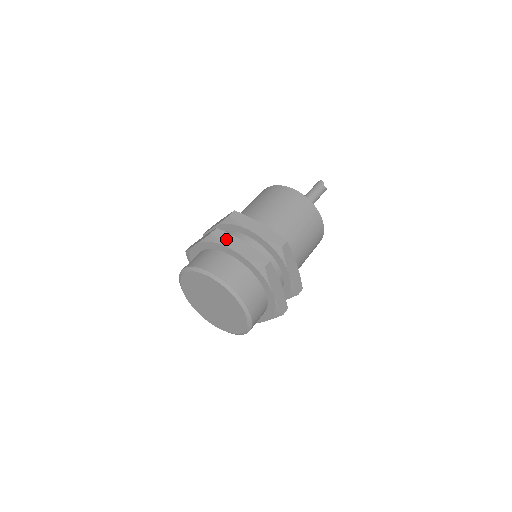
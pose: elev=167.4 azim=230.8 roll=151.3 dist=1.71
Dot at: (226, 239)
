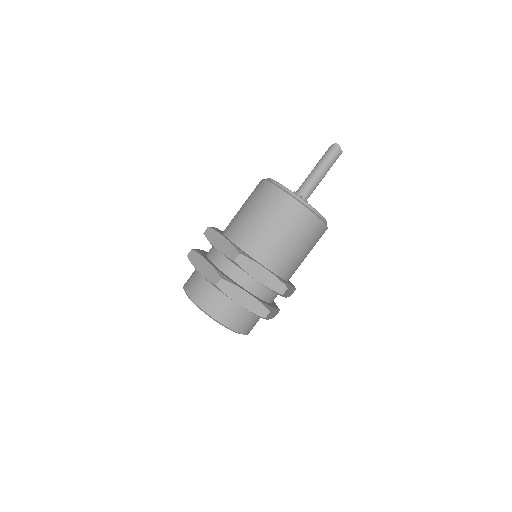
Dot at: (230, 291)
